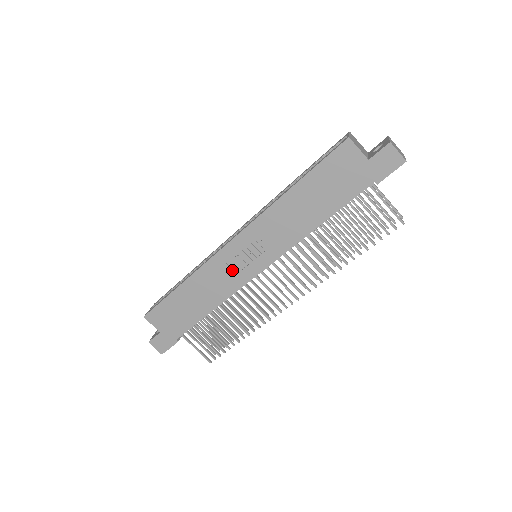
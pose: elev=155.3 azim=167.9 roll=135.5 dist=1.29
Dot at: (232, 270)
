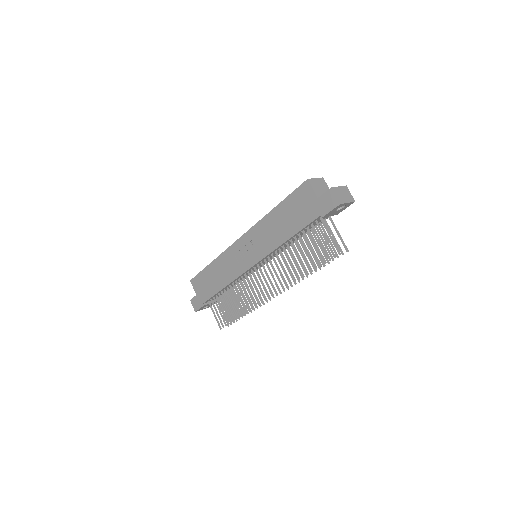
Dot at: (237, 261)
